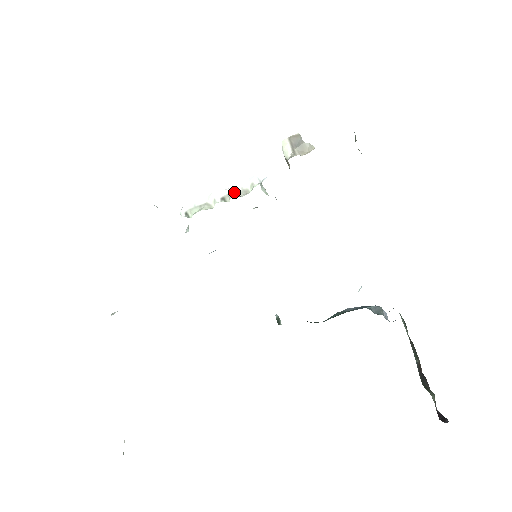
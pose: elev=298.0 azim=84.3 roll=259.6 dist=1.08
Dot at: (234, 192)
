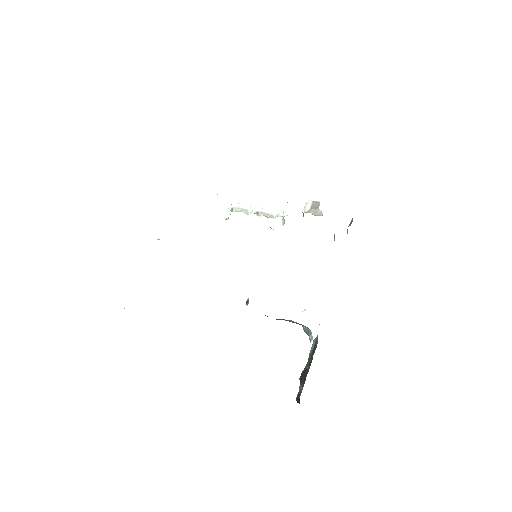
Dot at: (266, 213)
